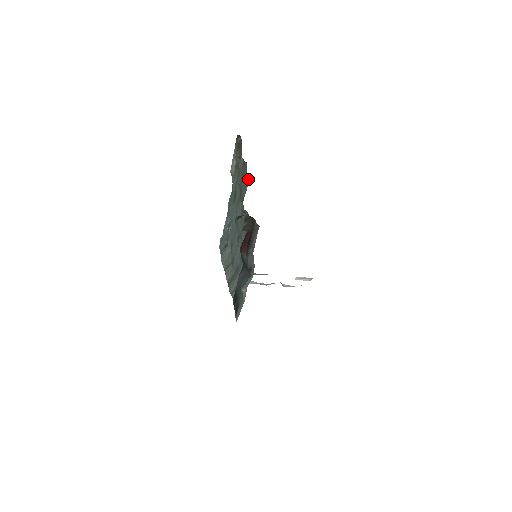
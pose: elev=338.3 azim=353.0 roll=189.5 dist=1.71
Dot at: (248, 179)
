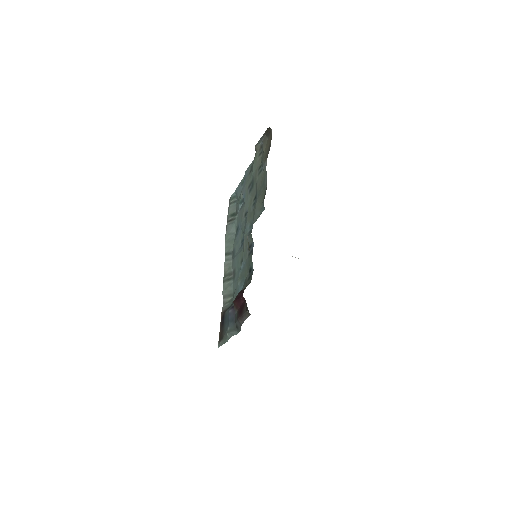
Dot at: (263, 206)
